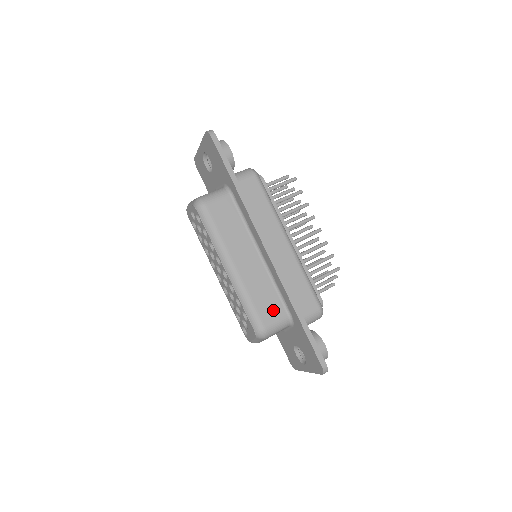
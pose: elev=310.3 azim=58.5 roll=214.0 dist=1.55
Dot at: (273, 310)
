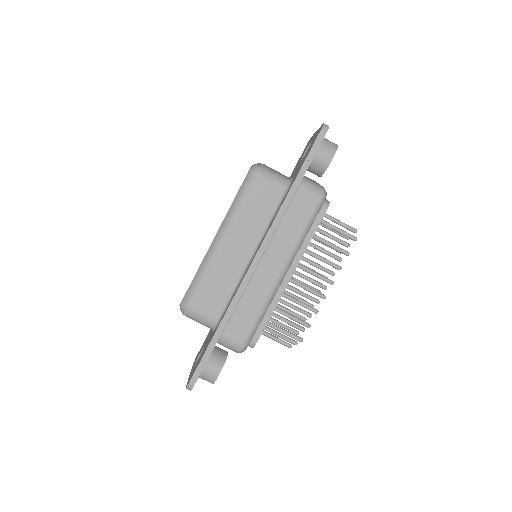
Dot at: (211, 304)
